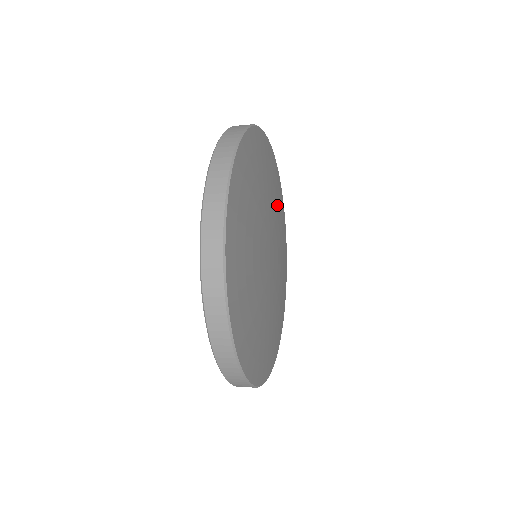
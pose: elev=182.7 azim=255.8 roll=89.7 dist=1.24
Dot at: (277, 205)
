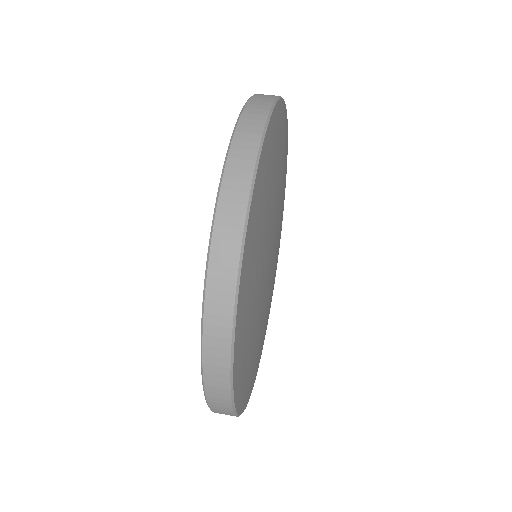
Dot at: (268, 202)
